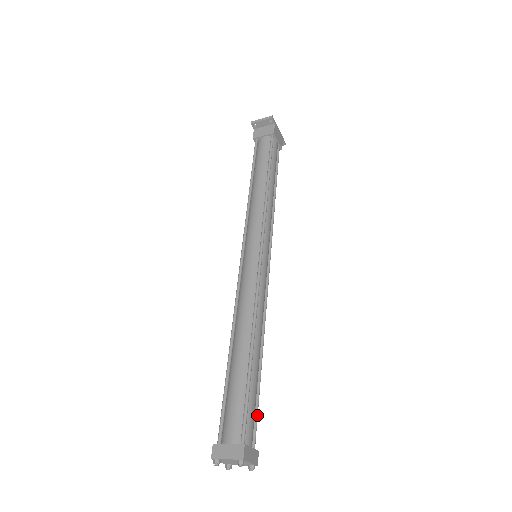
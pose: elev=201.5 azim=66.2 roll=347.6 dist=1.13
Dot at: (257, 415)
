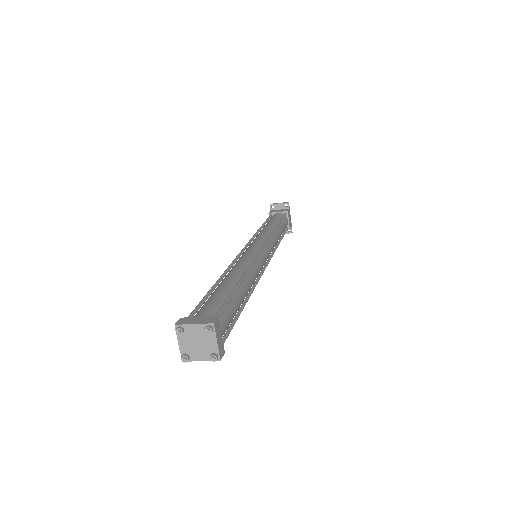
Dot at: (231, 329)
